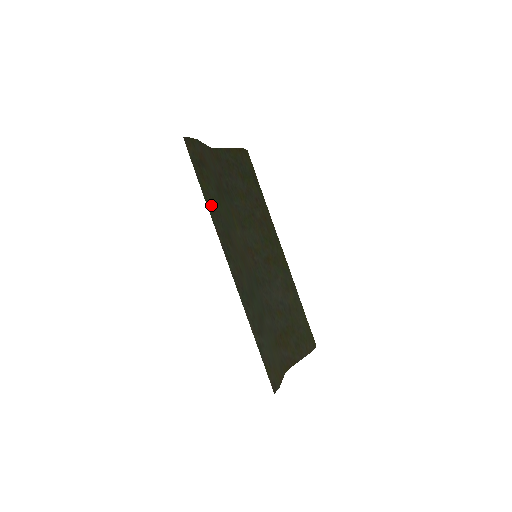
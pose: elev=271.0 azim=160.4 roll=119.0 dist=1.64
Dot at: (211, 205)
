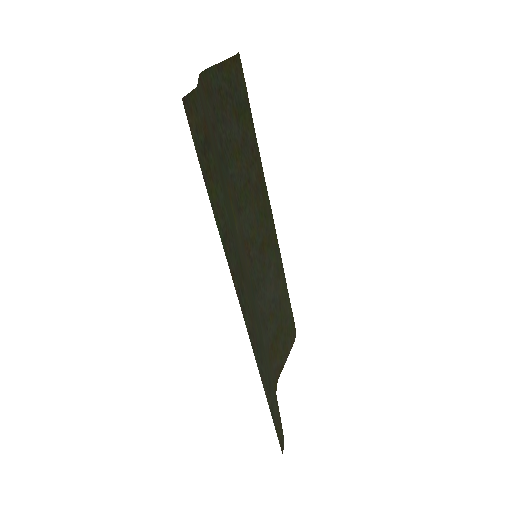
Dot at: (222, 227)
